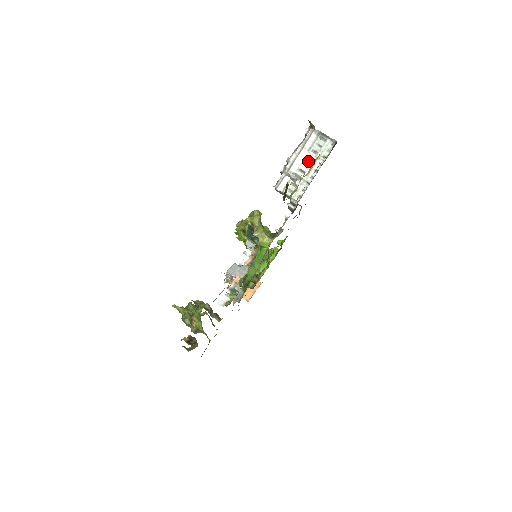
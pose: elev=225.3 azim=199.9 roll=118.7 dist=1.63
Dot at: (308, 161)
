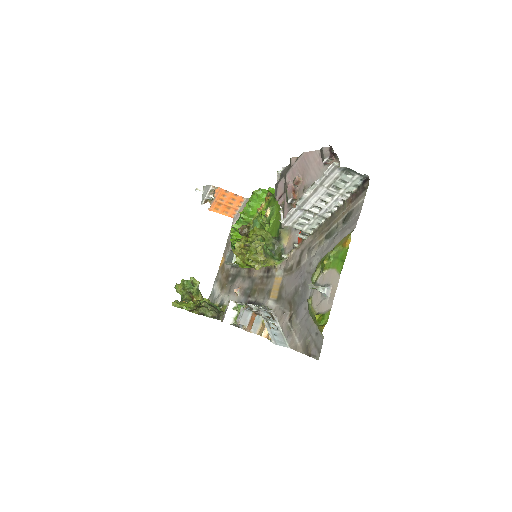
Dot at: (326, 197)
